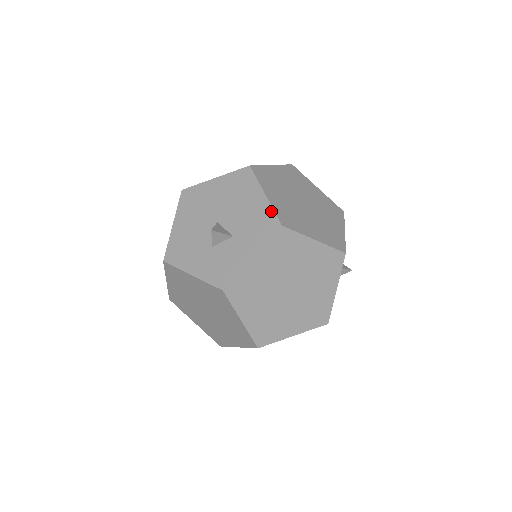
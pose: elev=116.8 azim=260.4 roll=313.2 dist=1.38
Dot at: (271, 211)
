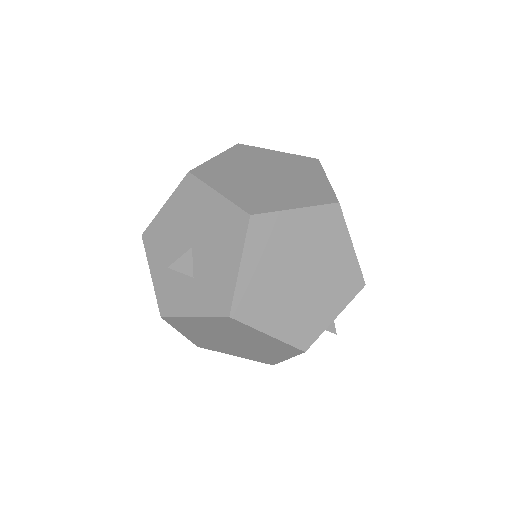
Dot at: (232, 291)
